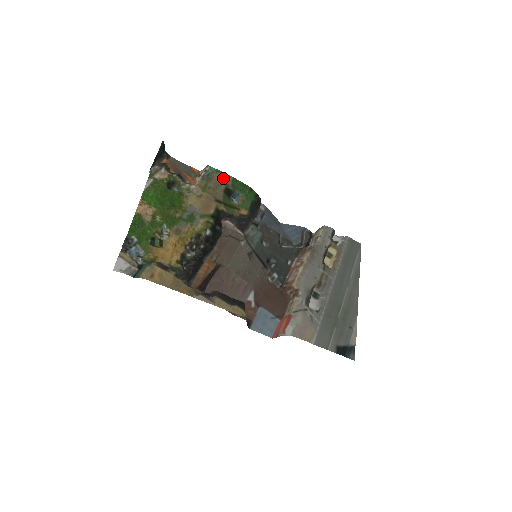
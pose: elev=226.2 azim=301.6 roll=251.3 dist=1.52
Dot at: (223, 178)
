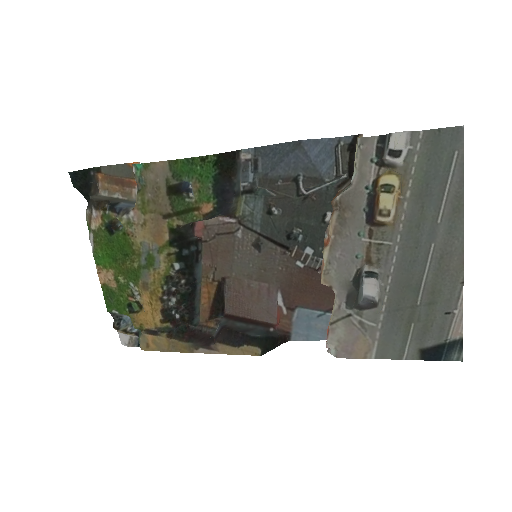
Dot at: (157, 173)
